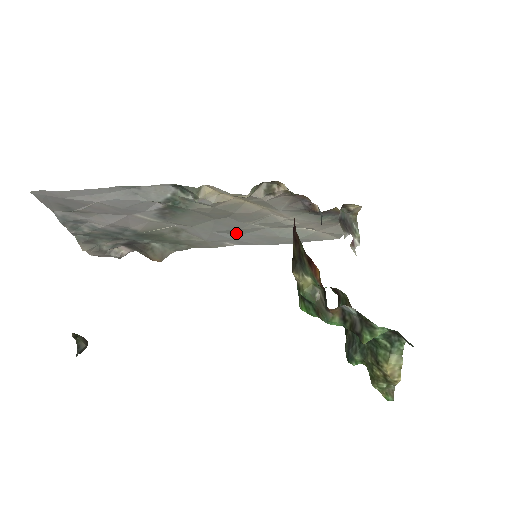
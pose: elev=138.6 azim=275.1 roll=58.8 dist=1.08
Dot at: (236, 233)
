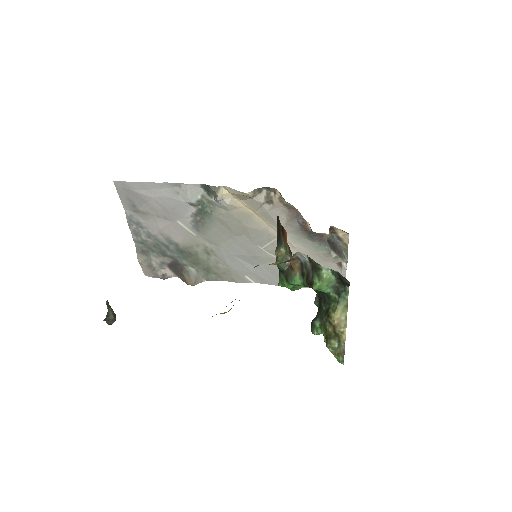
Dot at: (254, 264)
